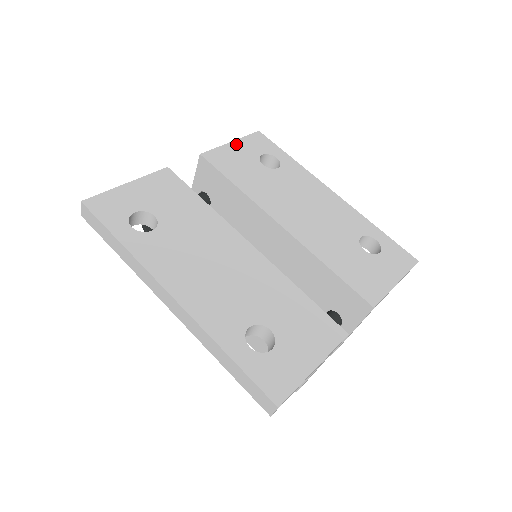
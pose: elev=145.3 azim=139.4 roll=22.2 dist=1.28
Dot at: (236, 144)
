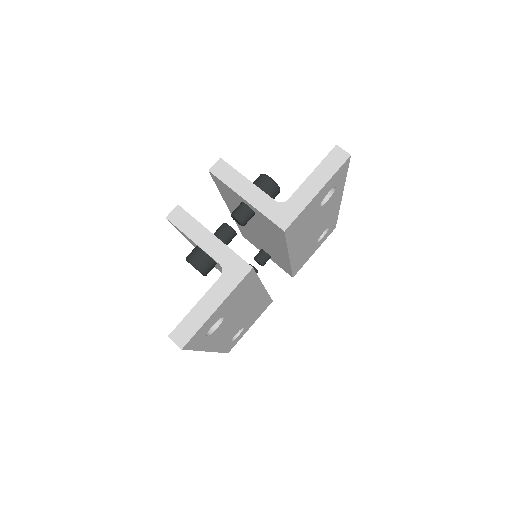
Dot at: (320, 194)
